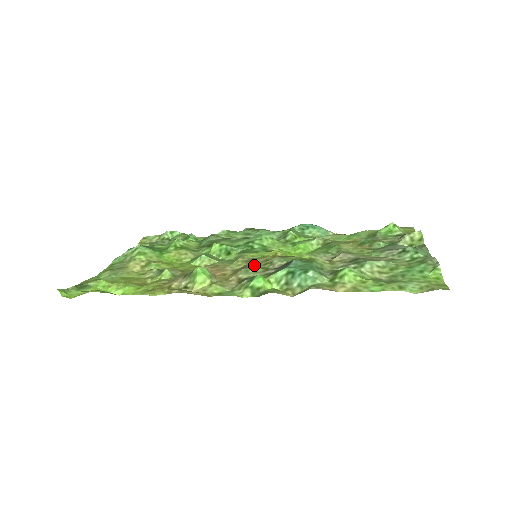
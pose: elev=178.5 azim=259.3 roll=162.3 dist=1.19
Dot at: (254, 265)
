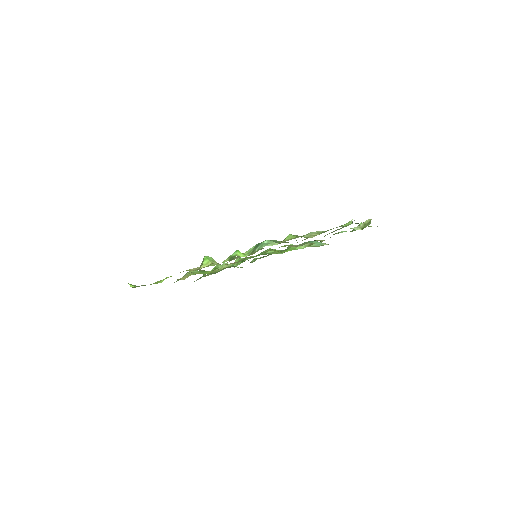
Dot at: occluded
